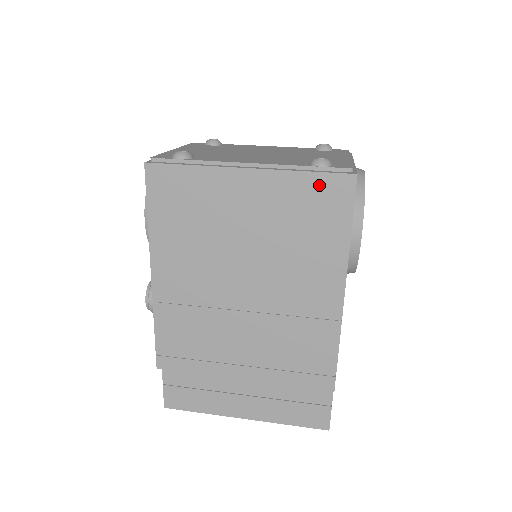
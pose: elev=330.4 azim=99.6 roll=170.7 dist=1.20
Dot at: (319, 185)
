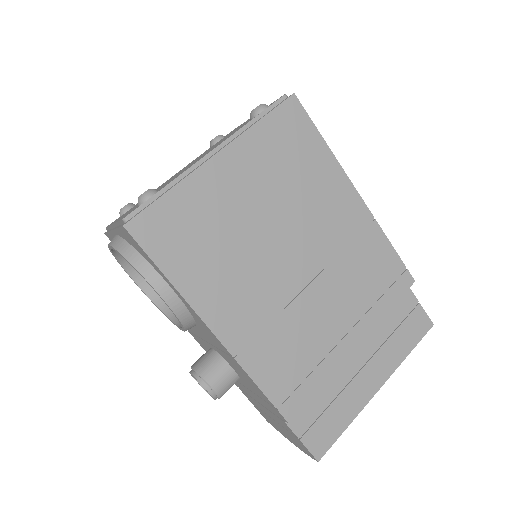
Dot at: (277, 123)
